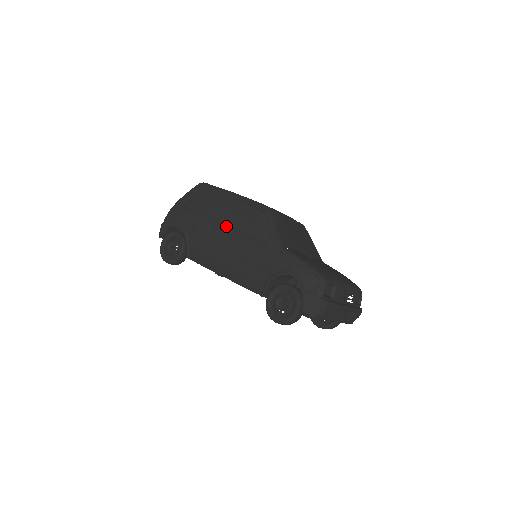
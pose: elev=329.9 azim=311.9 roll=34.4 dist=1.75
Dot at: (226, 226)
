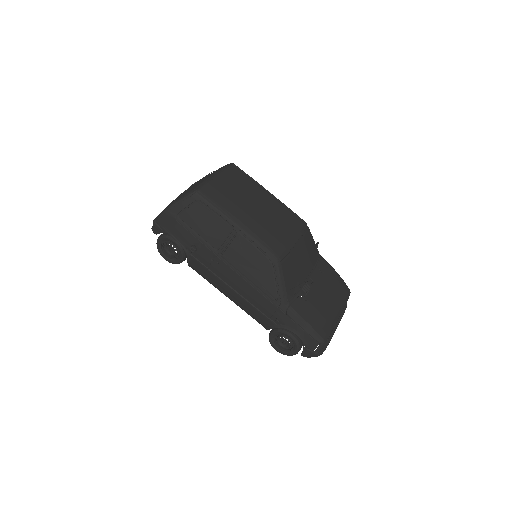
Dot at: (231, 265)
